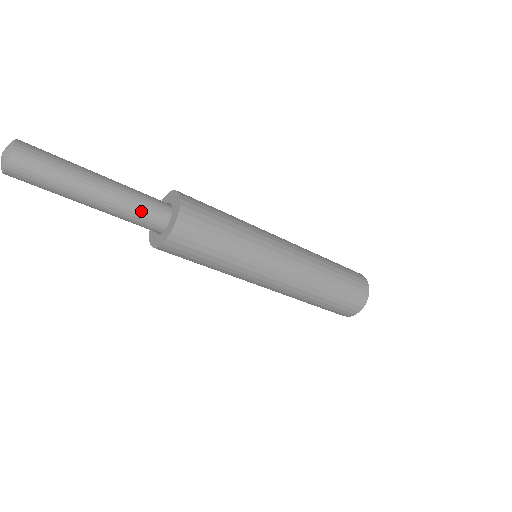
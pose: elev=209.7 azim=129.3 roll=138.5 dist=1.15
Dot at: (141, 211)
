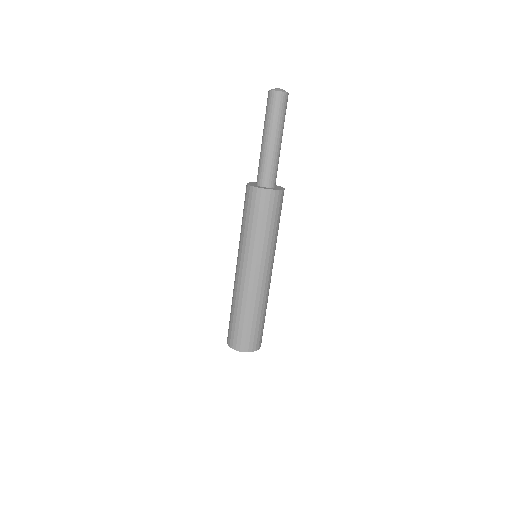
Dot at: (275, 169)
